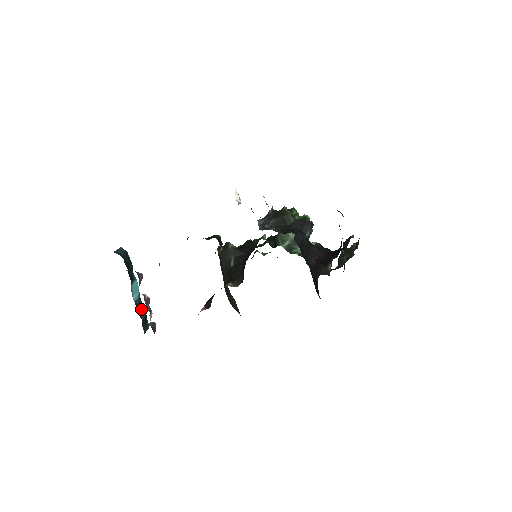
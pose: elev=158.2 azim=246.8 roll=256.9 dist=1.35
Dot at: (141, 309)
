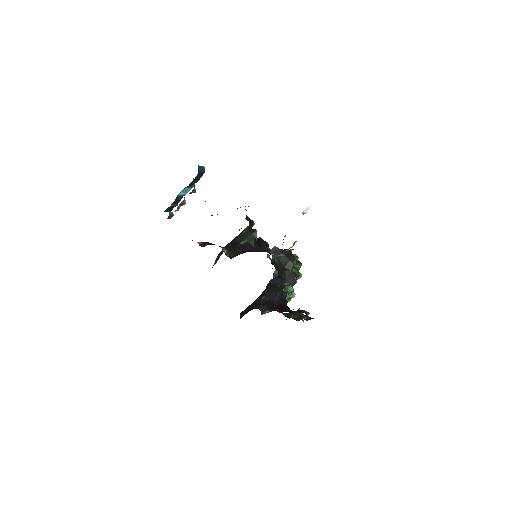
Dot at: (177, 201)
